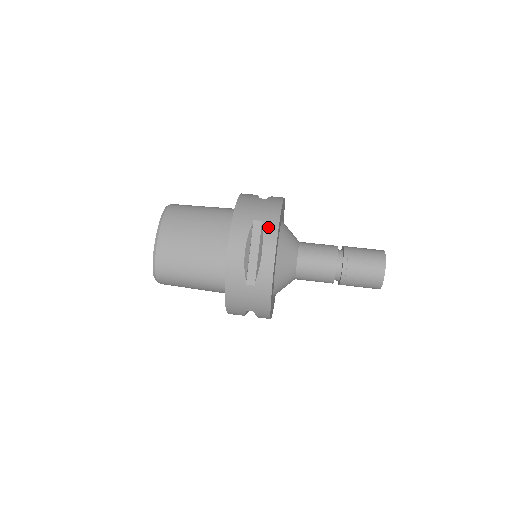
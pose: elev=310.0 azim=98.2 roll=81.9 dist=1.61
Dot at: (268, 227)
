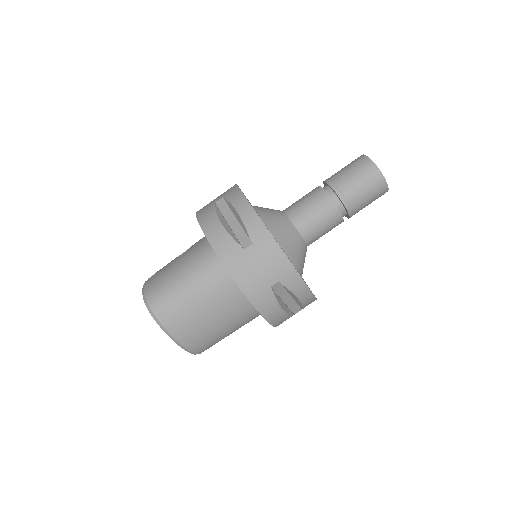
Dot at: (290, 282)
